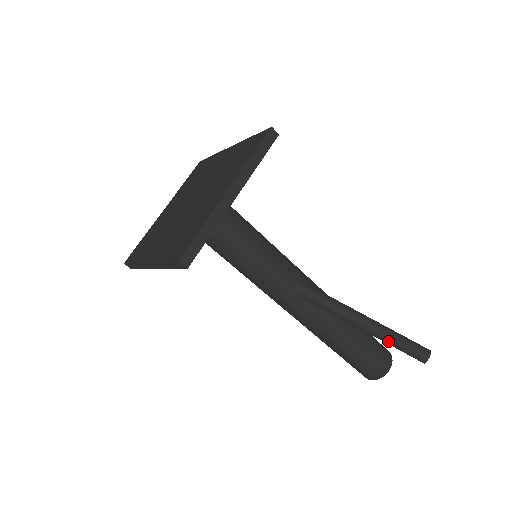
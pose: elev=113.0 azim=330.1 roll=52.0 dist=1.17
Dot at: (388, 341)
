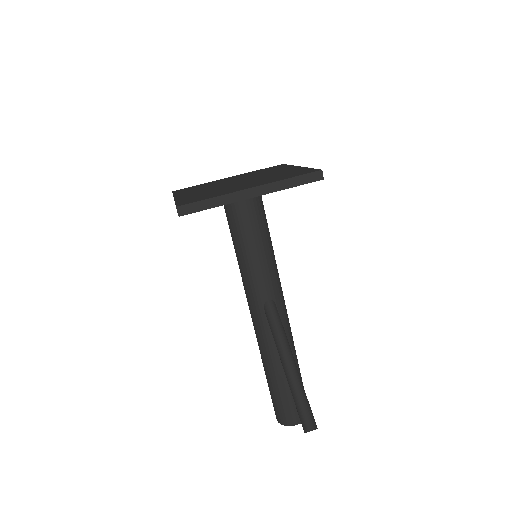
Dot at: (293, 393)
